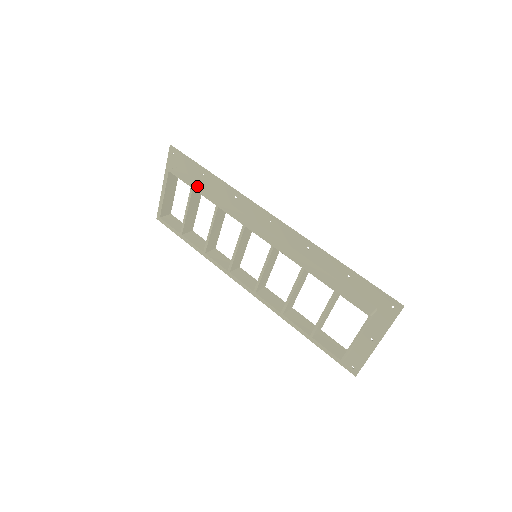
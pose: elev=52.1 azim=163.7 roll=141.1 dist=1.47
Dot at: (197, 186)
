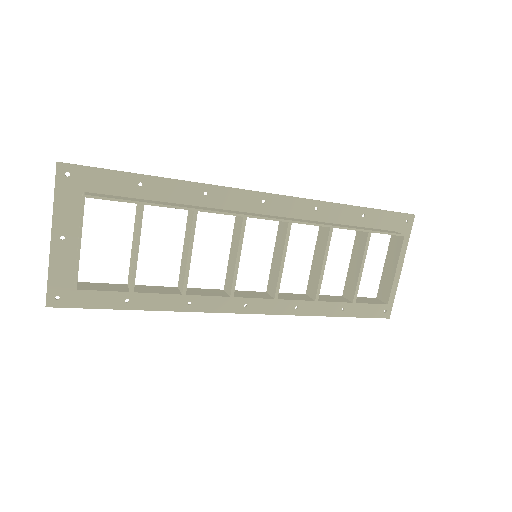
Dot at: (144, 201)
